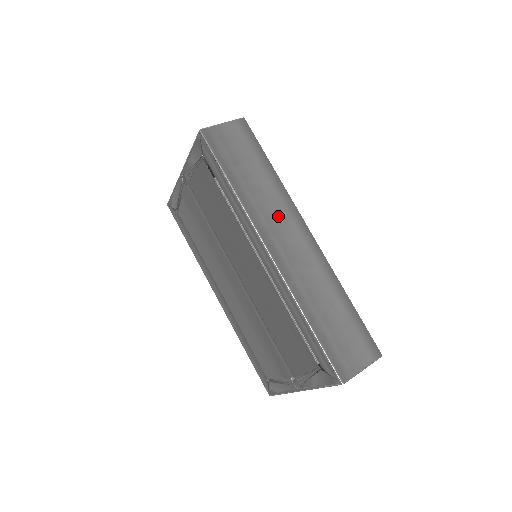
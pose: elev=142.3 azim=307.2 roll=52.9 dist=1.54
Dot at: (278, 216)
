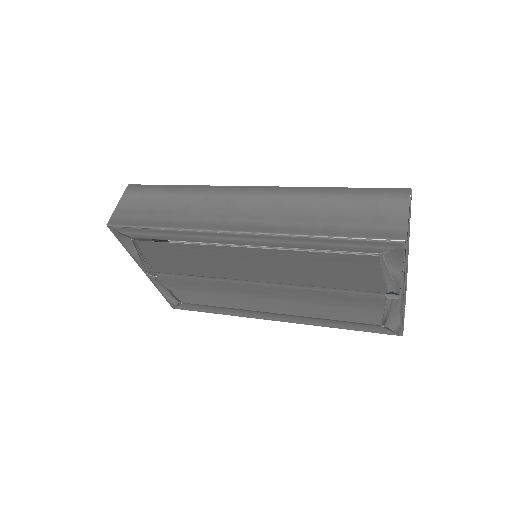
Dot at: (219, 205)
